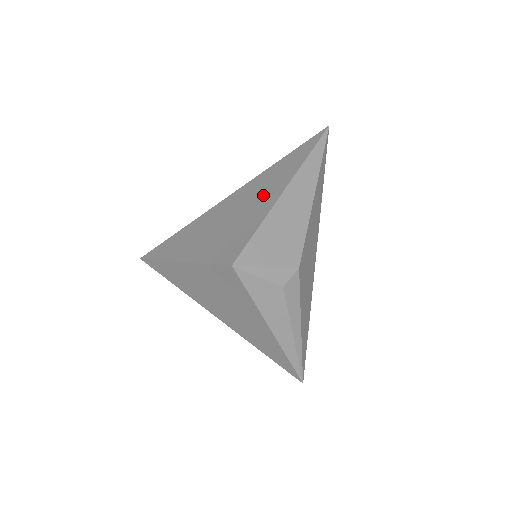
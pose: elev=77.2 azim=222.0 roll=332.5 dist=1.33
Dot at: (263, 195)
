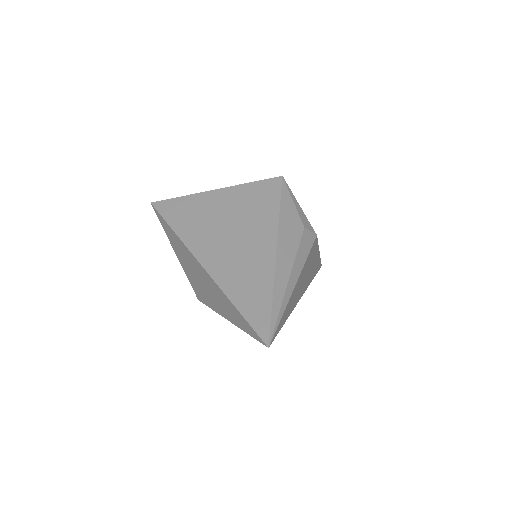
Dot at: occluded
